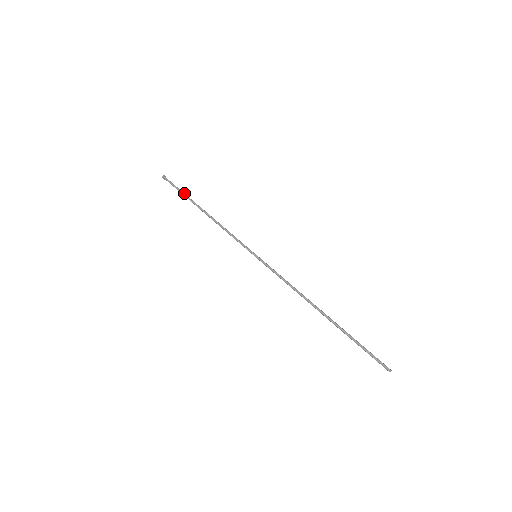
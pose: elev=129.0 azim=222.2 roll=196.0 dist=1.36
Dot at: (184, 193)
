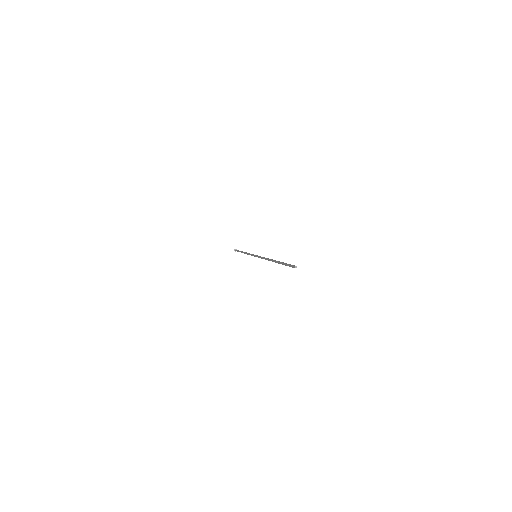
Dot at: occluded
